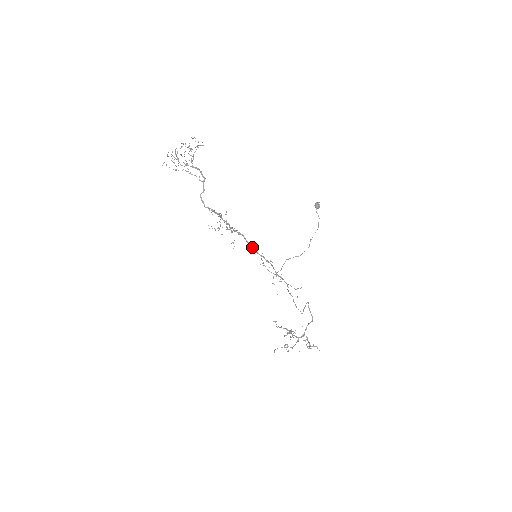
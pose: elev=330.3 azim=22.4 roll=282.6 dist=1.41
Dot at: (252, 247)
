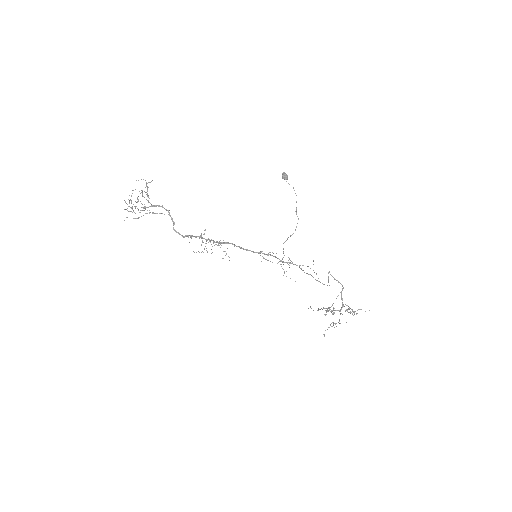
Dot at: (245, 249)
